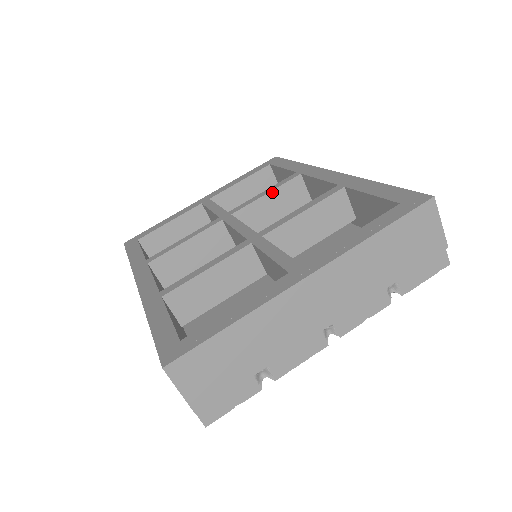
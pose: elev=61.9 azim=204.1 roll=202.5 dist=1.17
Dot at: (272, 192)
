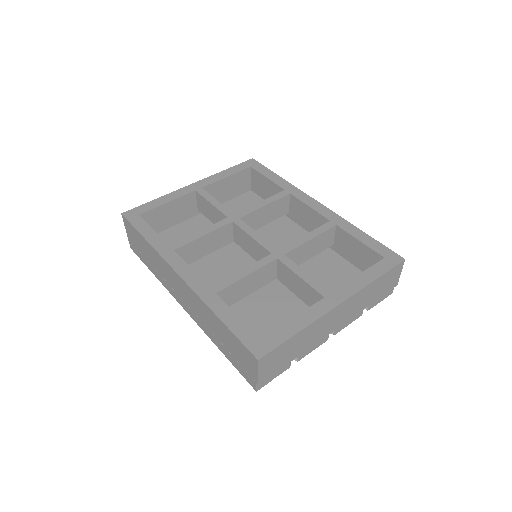
Dot at: (269, 204)
